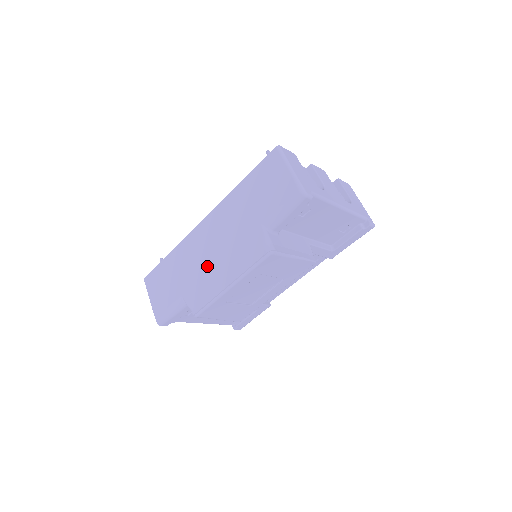
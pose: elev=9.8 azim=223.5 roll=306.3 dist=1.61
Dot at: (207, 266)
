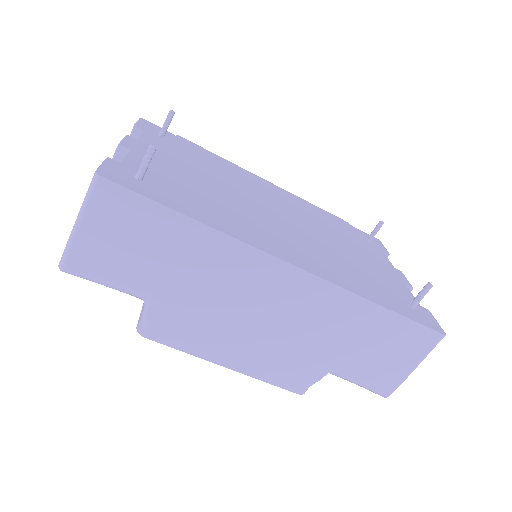
Dot at: (228, 319)
